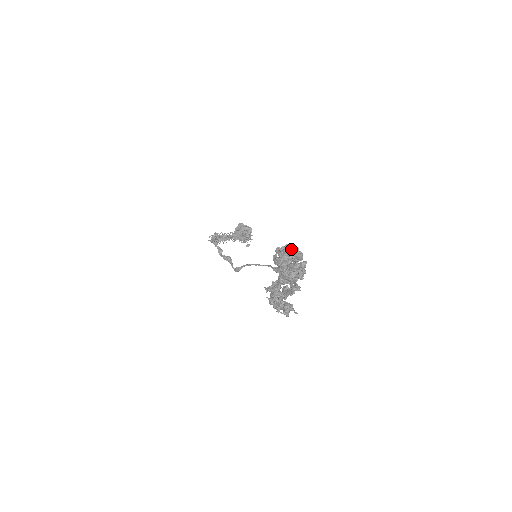
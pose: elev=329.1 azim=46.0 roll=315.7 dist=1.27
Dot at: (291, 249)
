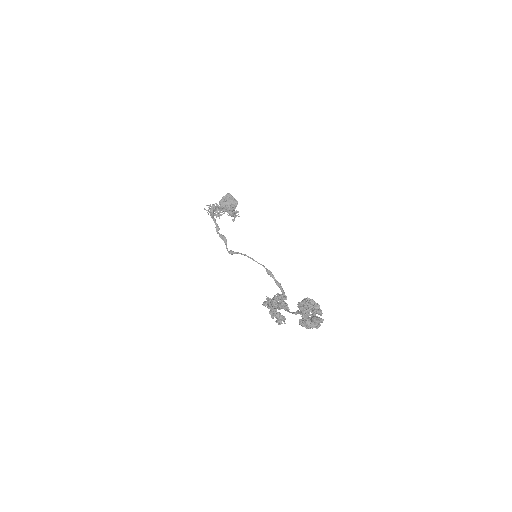
Dot at: (315, 305)
